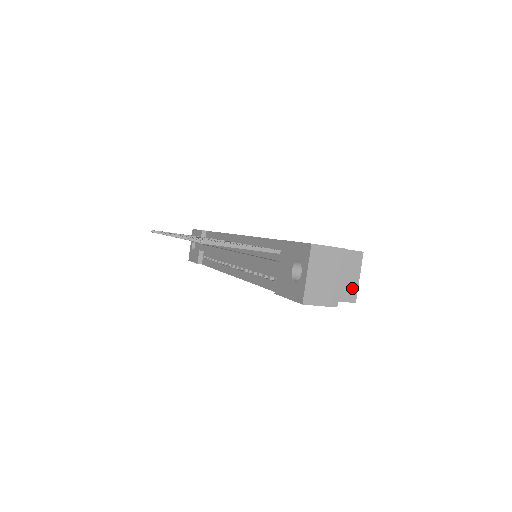
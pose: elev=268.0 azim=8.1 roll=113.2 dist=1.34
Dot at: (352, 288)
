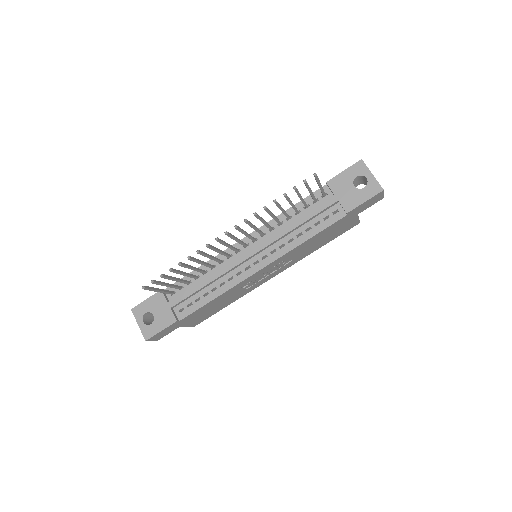
Dot at: occluded
